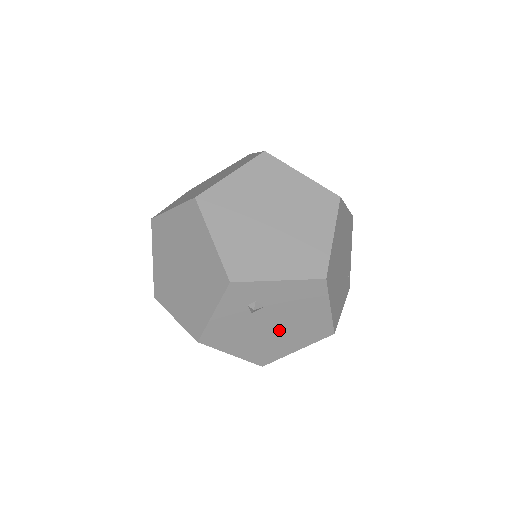
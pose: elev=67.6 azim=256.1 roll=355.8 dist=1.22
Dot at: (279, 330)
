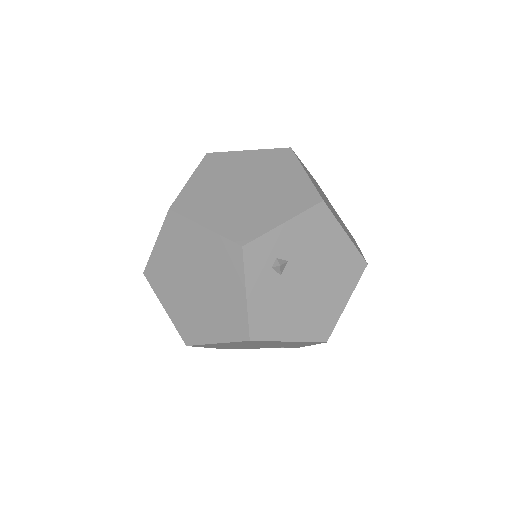
Dot at: (316, 285)
